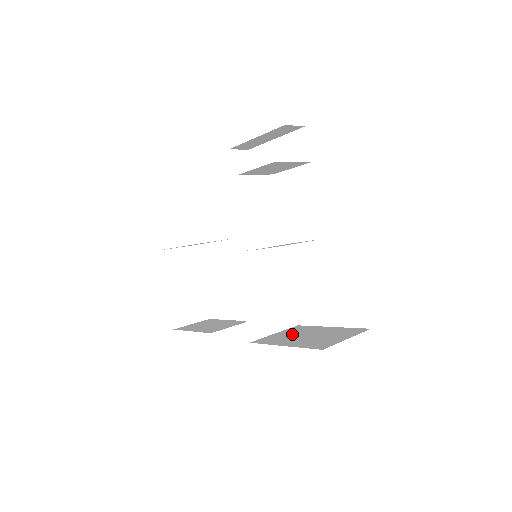
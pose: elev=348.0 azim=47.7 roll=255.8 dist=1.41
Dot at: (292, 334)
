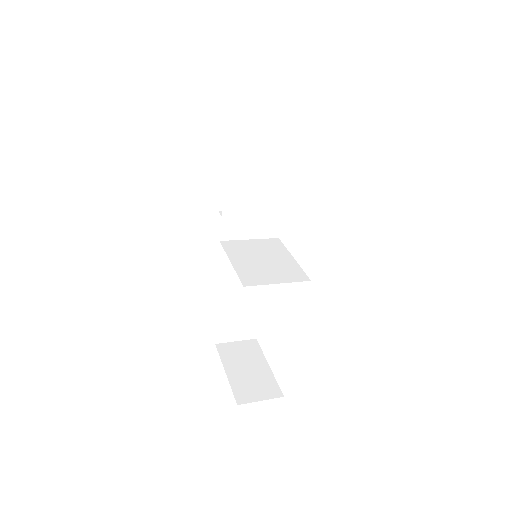
Dot at: occluded
